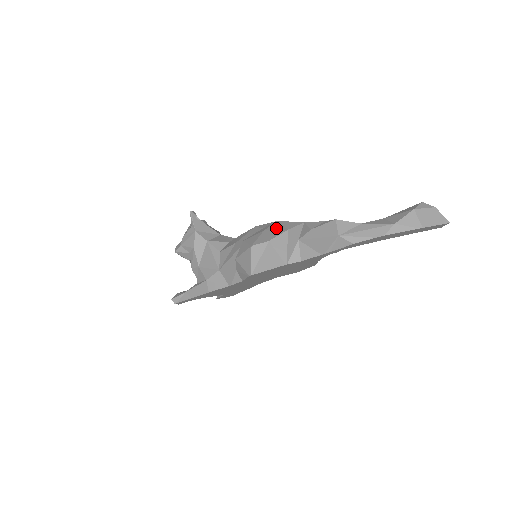
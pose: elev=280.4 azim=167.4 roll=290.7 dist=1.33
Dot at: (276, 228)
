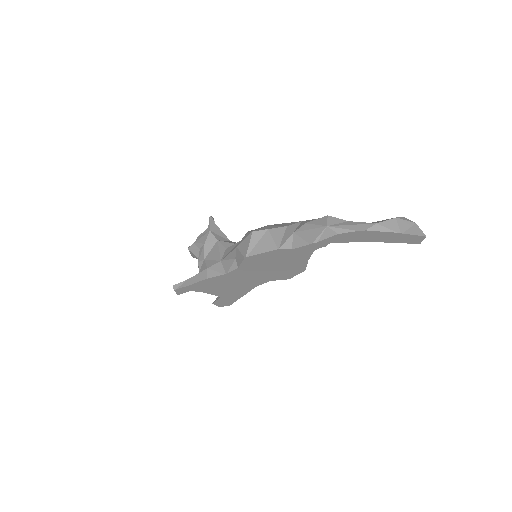
Dot at: (277, 225)
